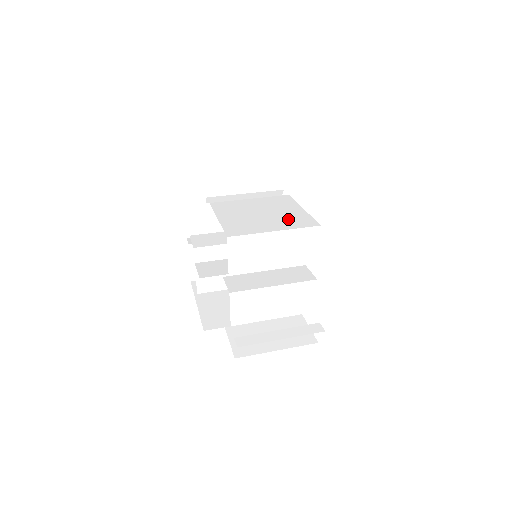
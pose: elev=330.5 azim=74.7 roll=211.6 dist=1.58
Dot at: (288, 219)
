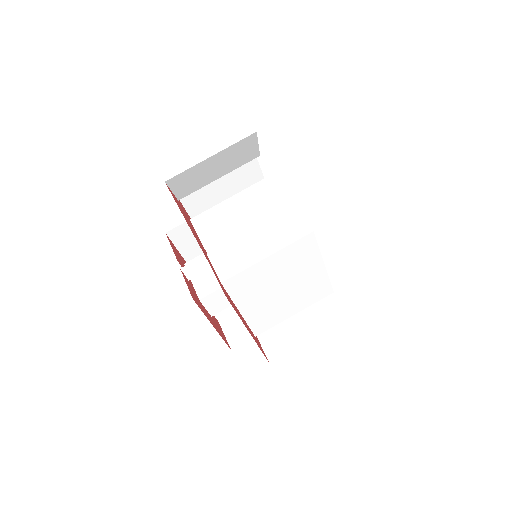
Dot at: (307, 292)
